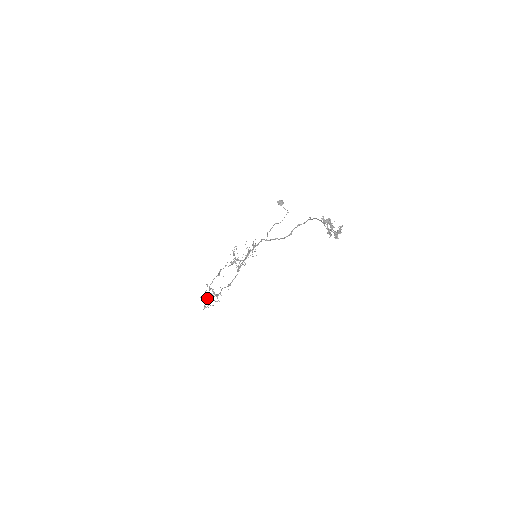
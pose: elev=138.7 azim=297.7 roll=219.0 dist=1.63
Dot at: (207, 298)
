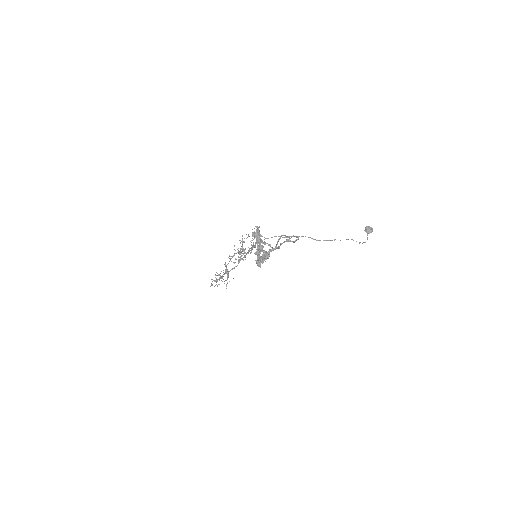
Dot at: occluded
